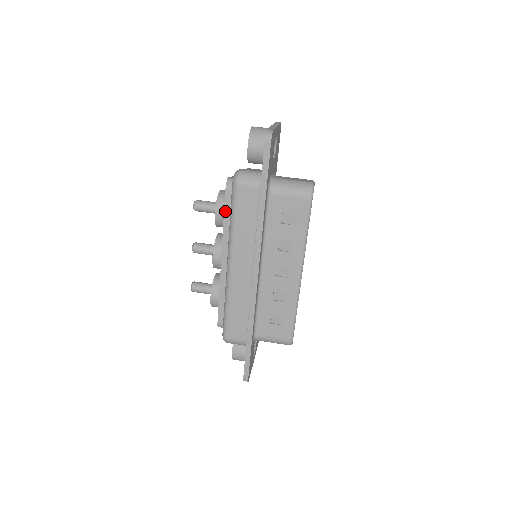
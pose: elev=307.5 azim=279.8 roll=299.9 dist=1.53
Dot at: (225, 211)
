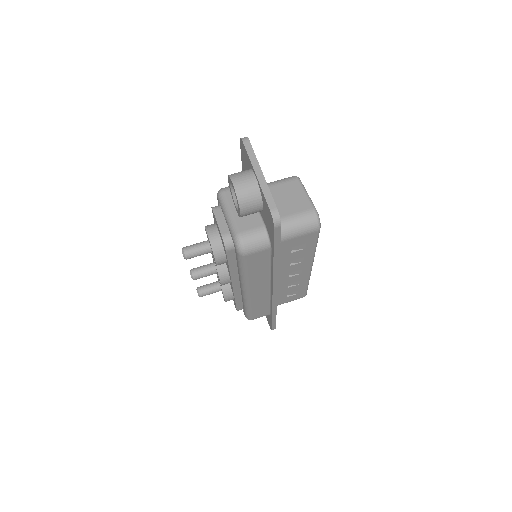
Dot at: (229, 262)
